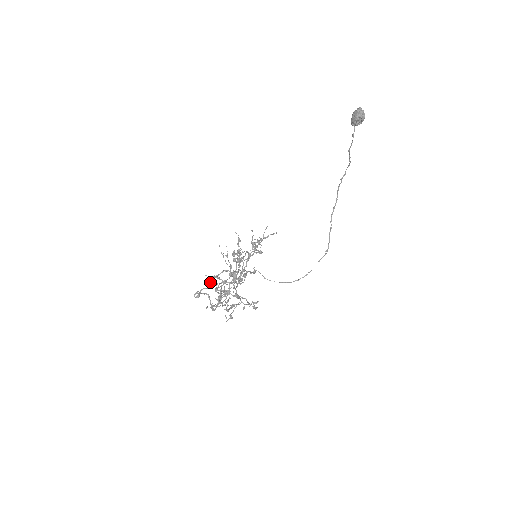
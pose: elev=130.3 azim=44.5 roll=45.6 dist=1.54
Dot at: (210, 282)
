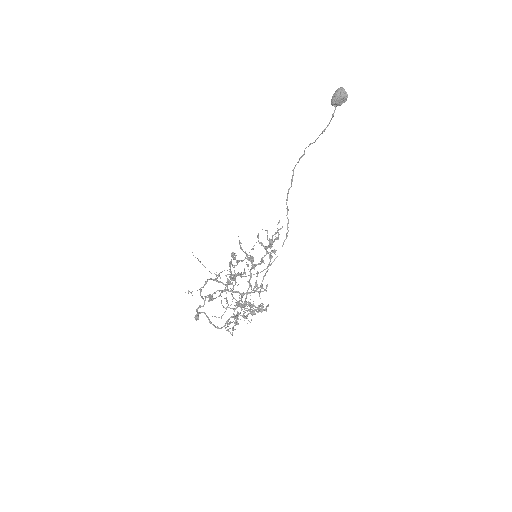
Dot at: (202, 297)
